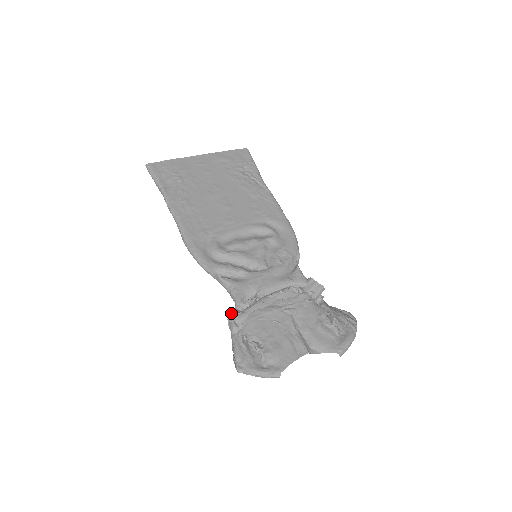
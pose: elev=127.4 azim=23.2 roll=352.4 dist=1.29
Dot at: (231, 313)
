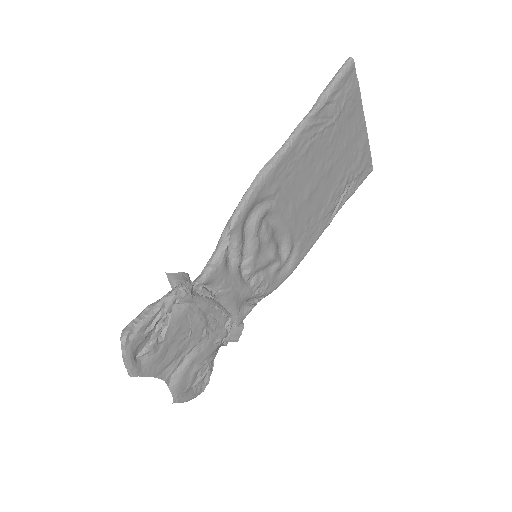
Dot at: (188, 285)
